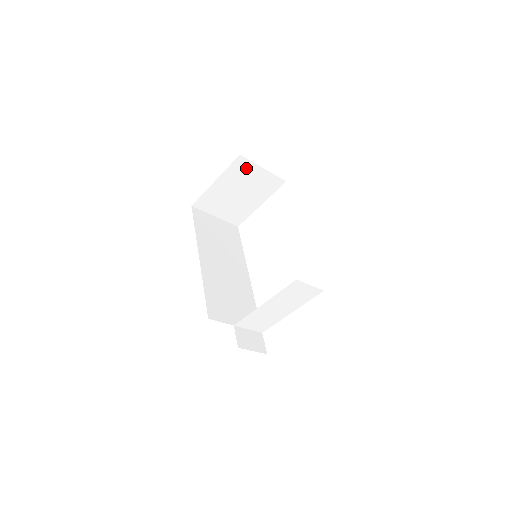
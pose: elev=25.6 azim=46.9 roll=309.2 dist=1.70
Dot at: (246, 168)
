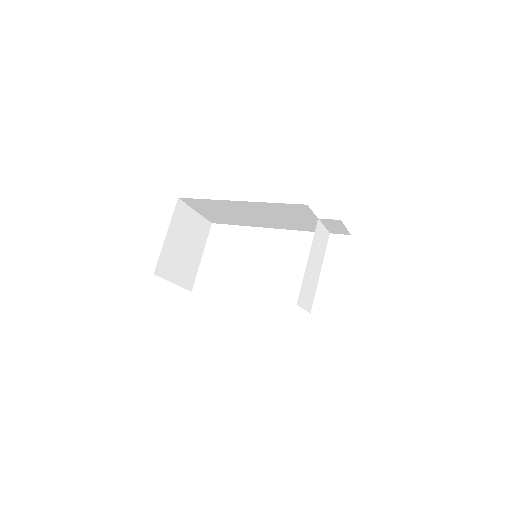
Dot at: (184, 213)
